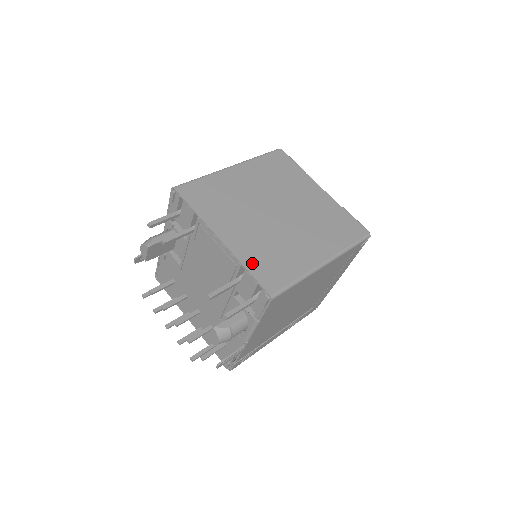
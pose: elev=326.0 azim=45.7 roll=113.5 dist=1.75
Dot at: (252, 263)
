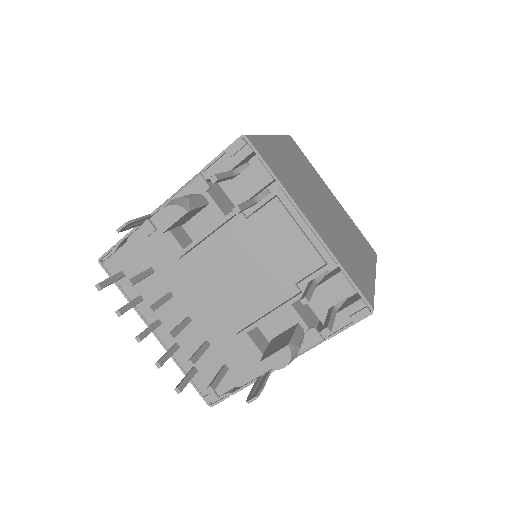
Dot at: (344, 263)
